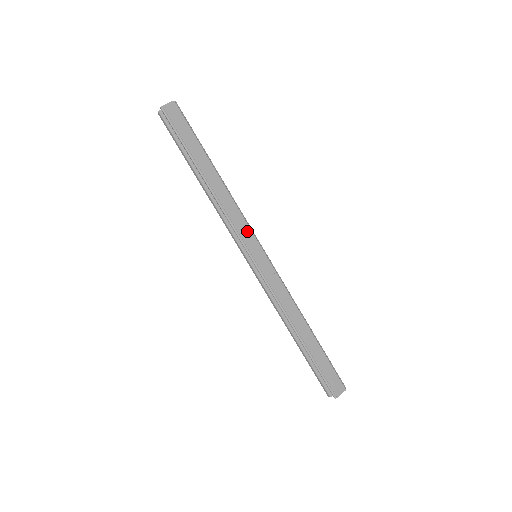
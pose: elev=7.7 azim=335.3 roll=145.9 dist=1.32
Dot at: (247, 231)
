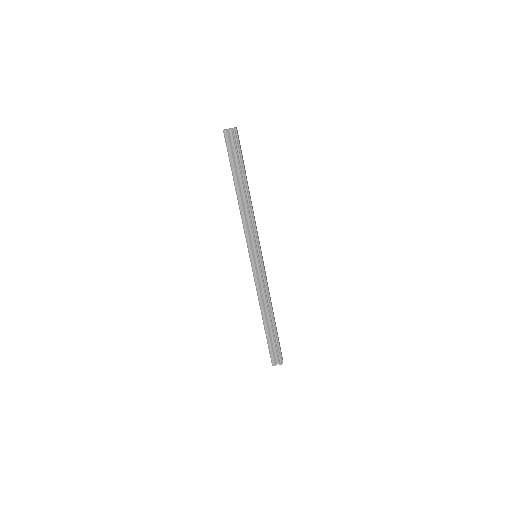
Dot at: (258, 236)
